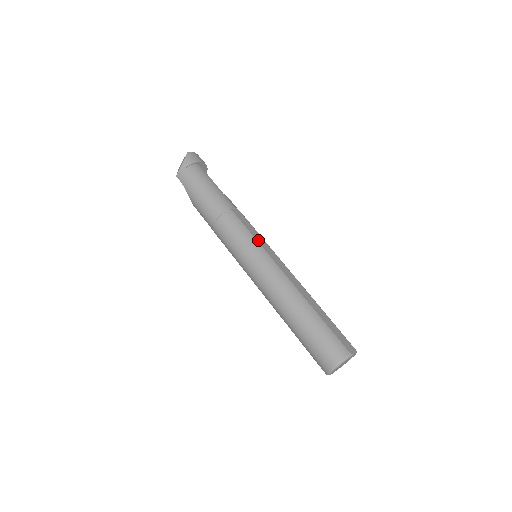
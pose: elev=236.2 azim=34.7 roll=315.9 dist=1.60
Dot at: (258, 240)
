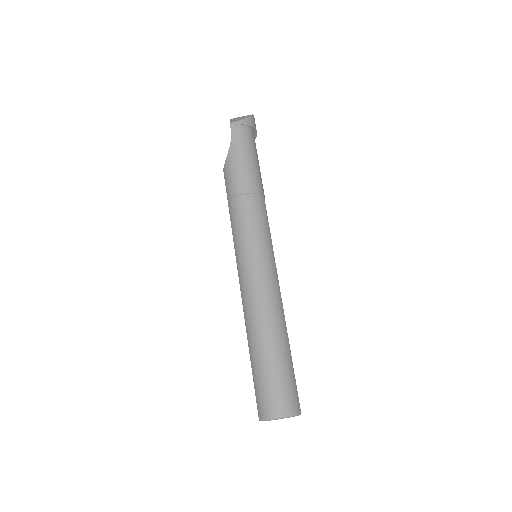
Dot at: occluded
